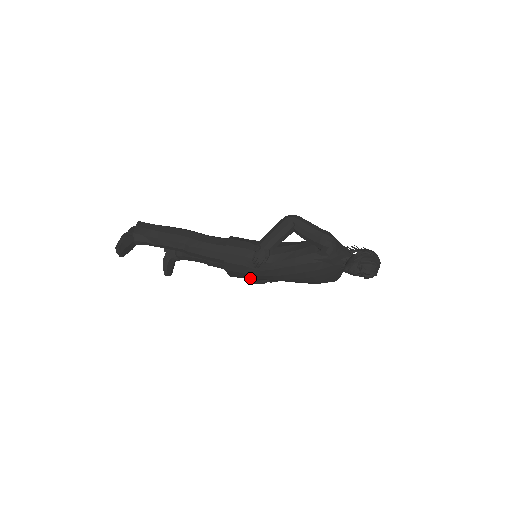
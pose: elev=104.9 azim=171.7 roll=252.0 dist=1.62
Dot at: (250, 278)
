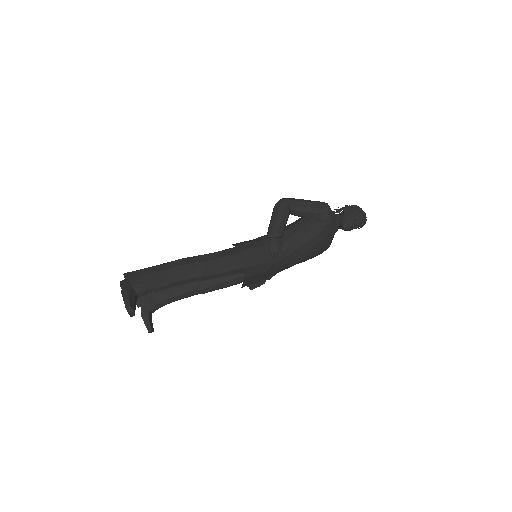
Dot at: (263, 278)
